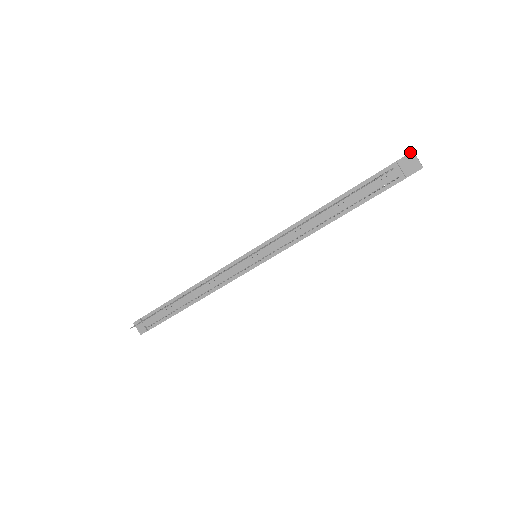
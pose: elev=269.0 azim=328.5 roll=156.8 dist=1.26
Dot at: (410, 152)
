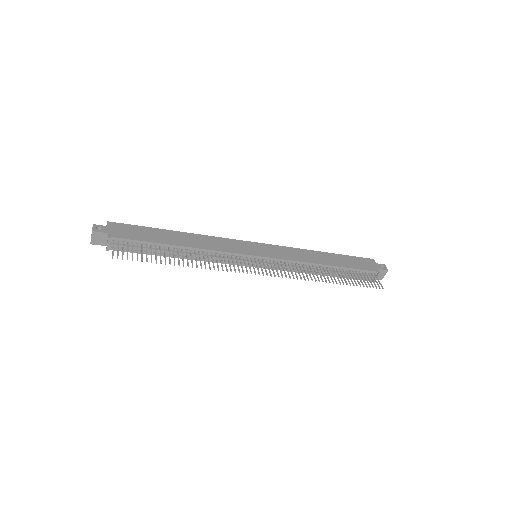
Dot at: (387, 270)
